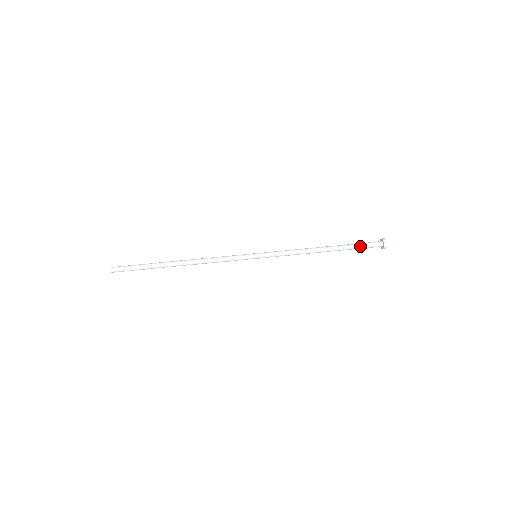
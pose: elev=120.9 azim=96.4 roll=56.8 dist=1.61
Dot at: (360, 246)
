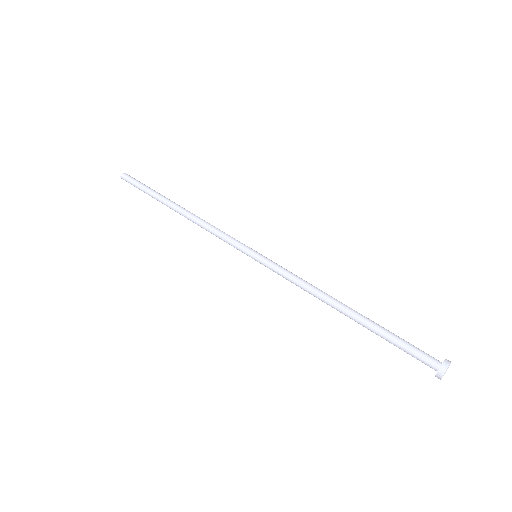
Dot at: (398, 346)
